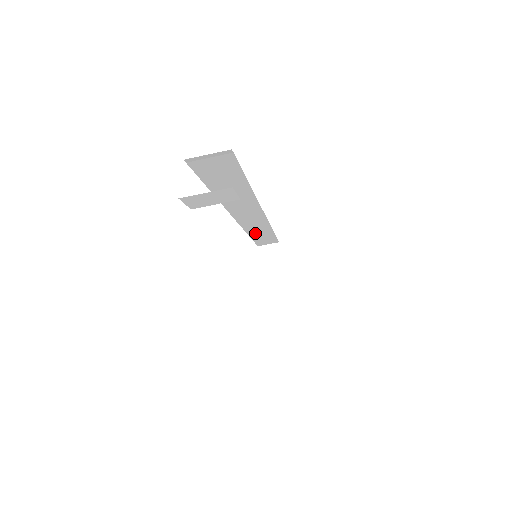
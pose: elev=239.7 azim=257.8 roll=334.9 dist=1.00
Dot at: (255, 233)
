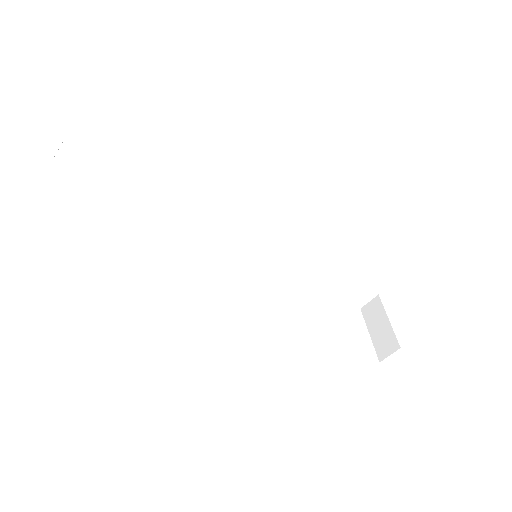
Dot at: (312, 273)
